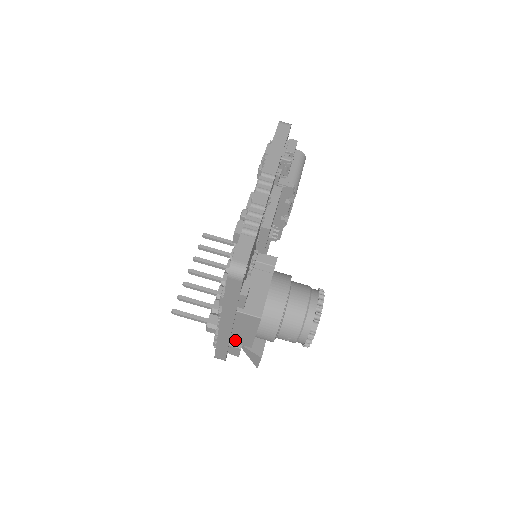
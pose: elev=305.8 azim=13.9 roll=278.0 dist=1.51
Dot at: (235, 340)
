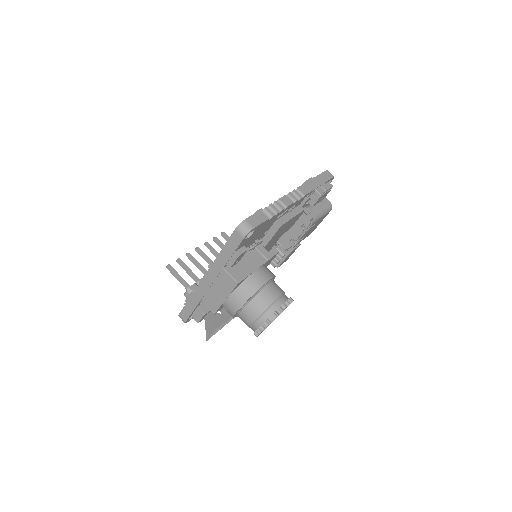
Dot at: (206, 301)
